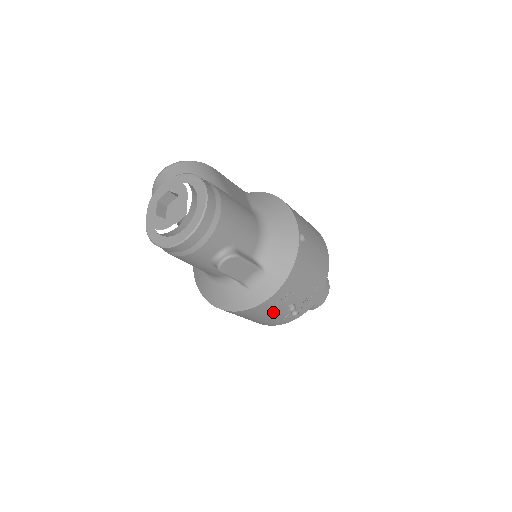
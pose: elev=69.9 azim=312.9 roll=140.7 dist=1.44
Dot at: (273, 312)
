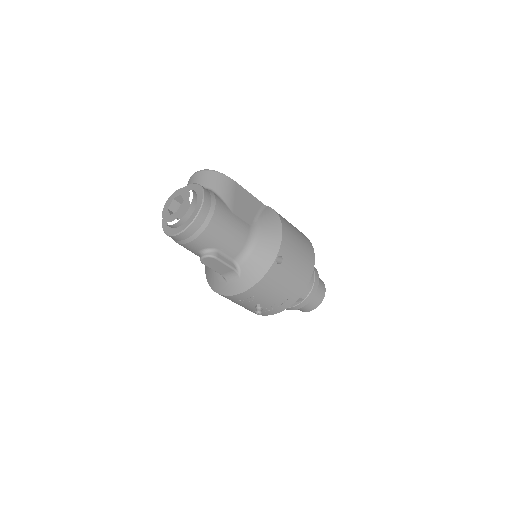
Dot at: (245, 304)
